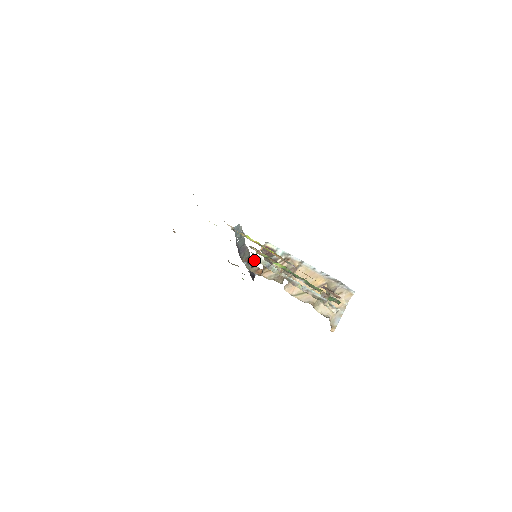
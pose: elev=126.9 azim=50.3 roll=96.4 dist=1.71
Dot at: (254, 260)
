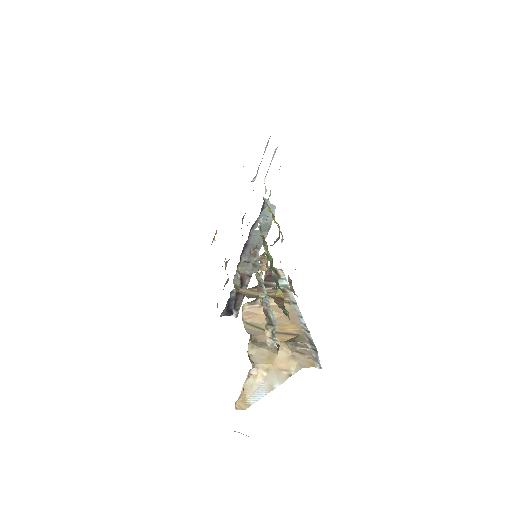
Dot at: (250, 253)
